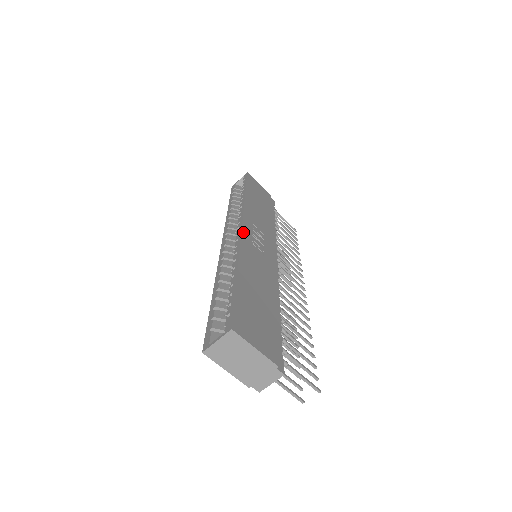
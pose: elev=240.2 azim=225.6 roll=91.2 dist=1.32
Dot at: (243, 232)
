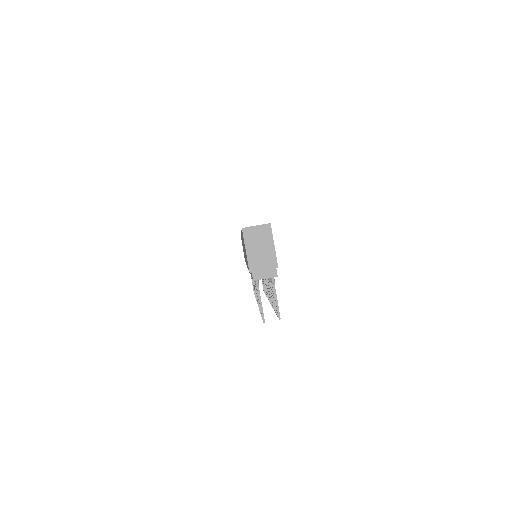
Dot at: occluded
